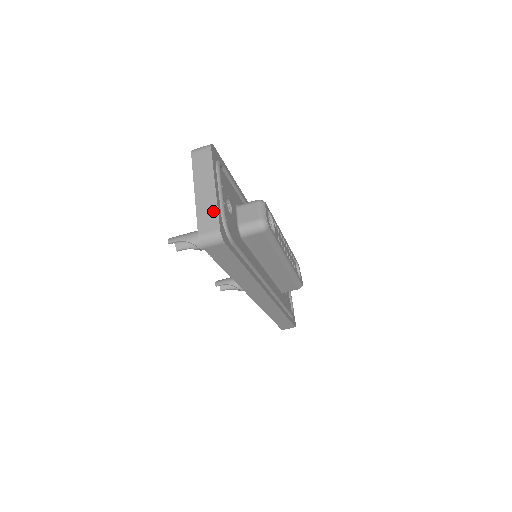
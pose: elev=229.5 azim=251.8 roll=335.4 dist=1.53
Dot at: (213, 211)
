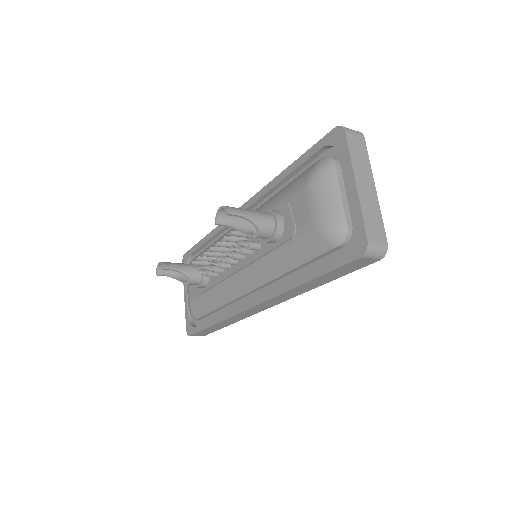
Dot at: (378, 218)
